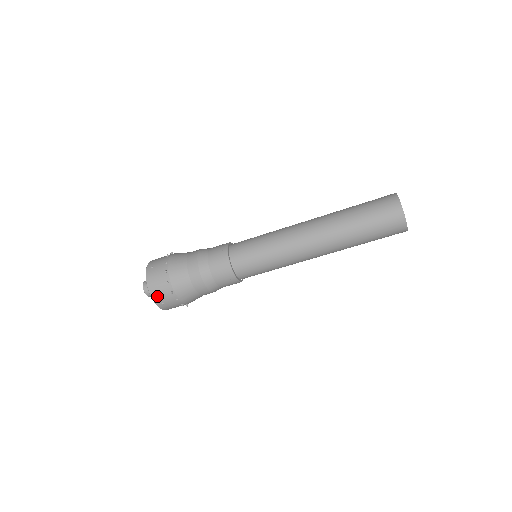
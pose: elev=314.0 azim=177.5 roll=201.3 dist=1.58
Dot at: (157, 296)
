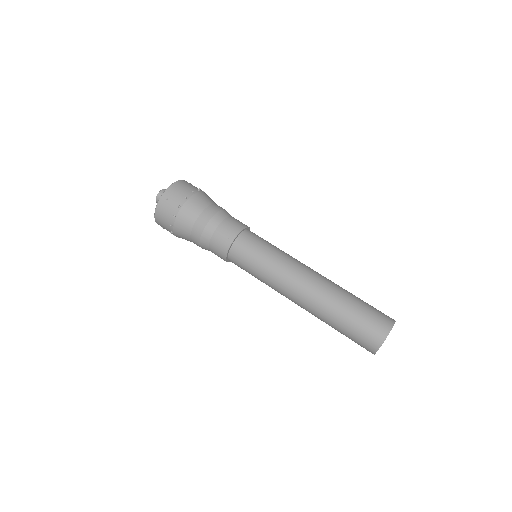
Dot at: (159, 223)
